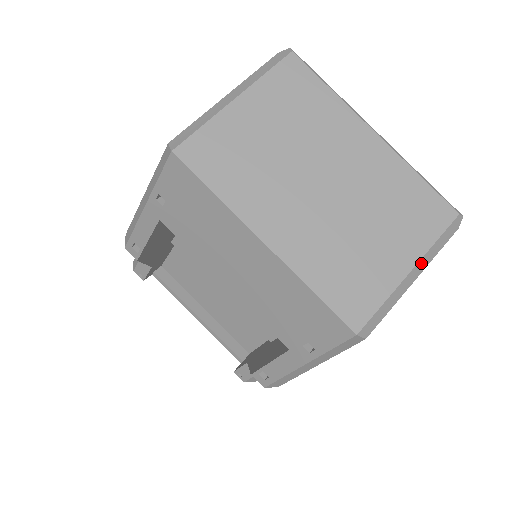
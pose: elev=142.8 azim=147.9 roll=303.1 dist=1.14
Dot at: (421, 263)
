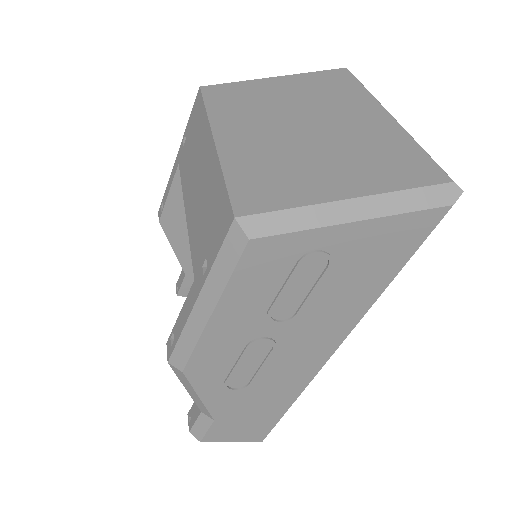
Dot at: (369, 203)
